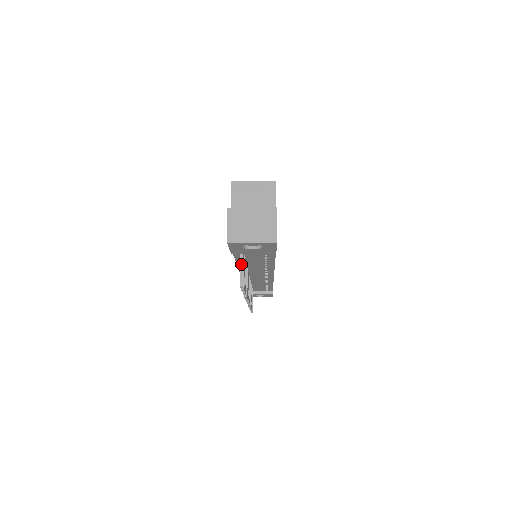
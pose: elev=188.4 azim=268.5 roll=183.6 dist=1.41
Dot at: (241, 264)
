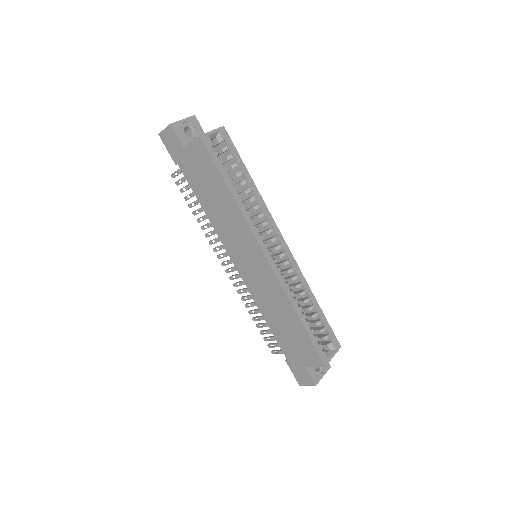
Dot at: occluded
